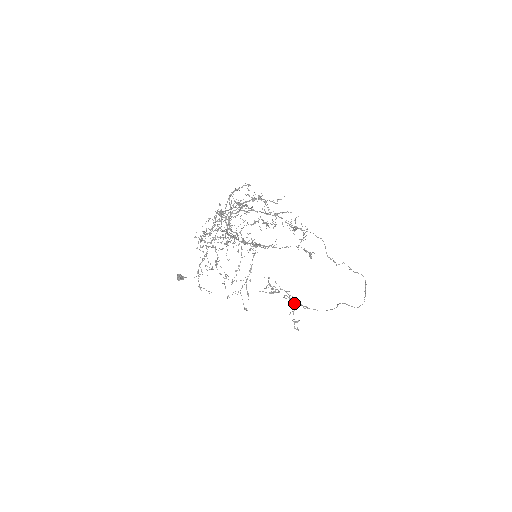
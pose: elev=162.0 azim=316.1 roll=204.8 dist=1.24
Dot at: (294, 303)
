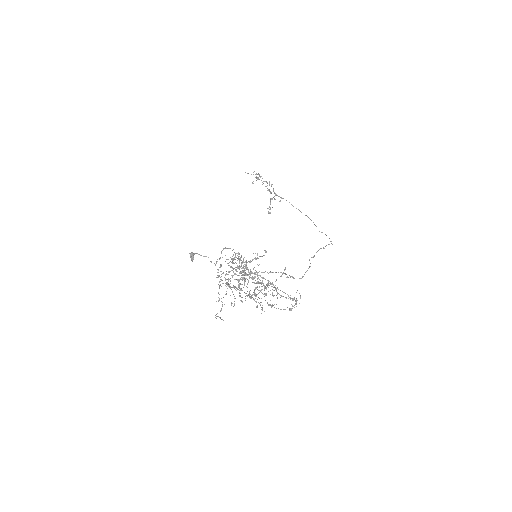
Dot at: occluded
